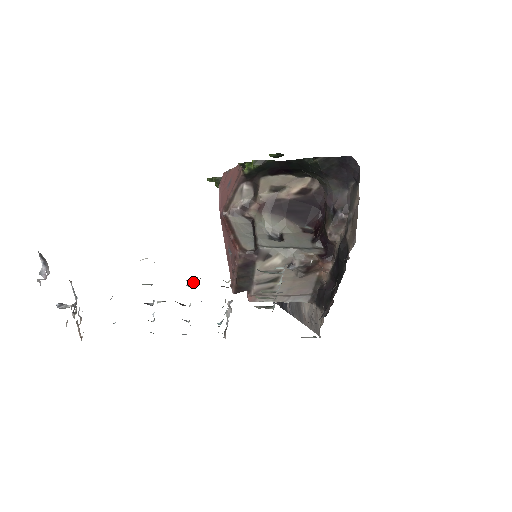
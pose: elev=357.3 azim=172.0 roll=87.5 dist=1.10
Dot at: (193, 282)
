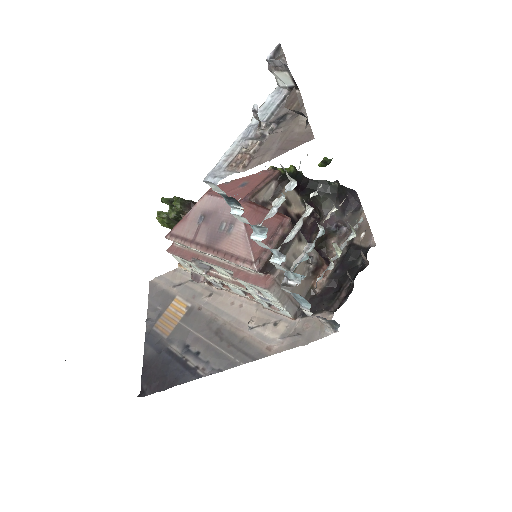
Dot at: (312, 195)
